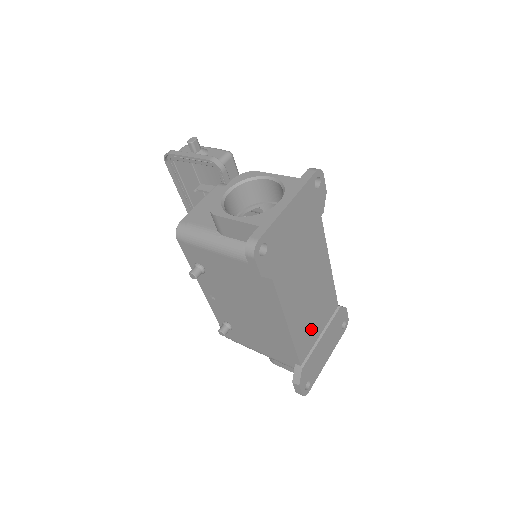
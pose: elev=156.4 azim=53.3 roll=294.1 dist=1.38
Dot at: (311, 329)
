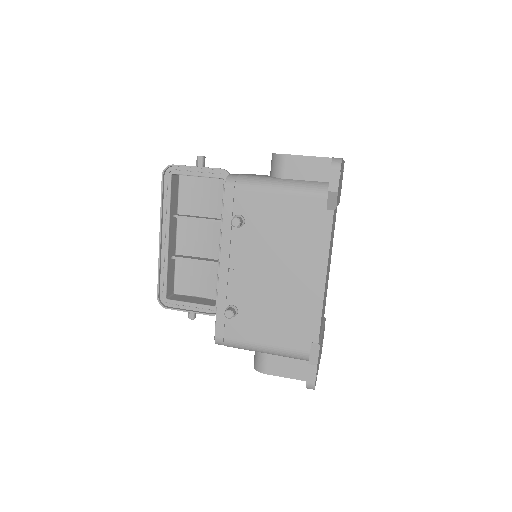
Dot at: occluded
